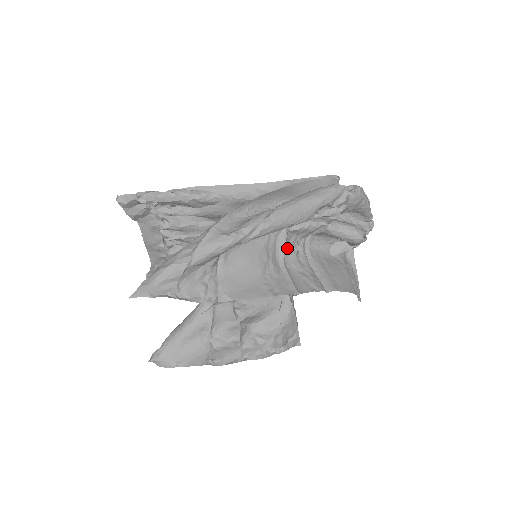
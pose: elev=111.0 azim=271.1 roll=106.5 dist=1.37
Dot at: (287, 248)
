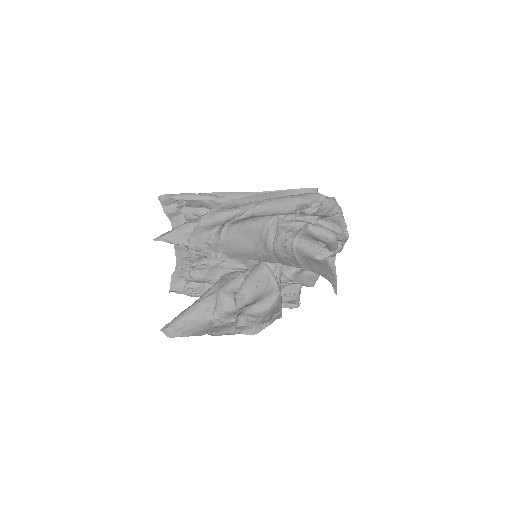
Dot at: (277, 241)
